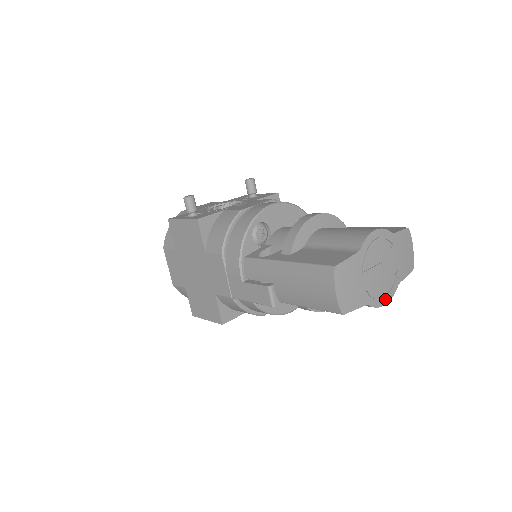
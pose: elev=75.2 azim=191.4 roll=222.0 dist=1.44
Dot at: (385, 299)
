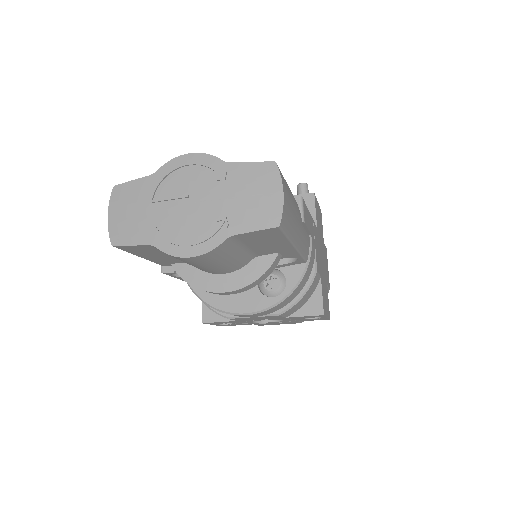
Dot at: (191, 249)
